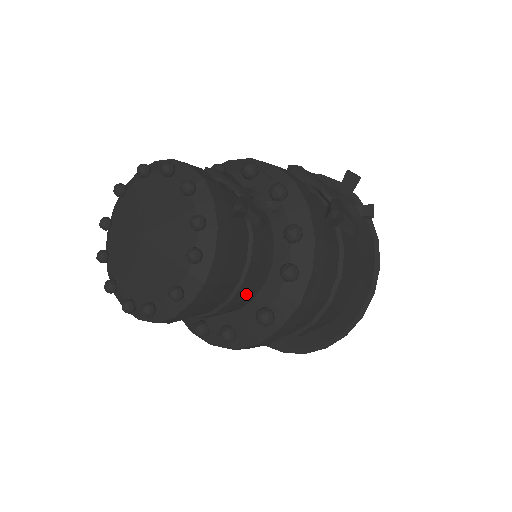
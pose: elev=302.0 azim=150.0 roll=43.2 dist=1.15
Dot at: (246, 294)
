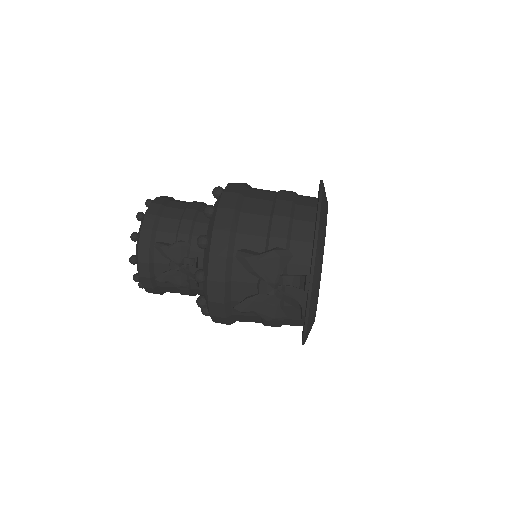
Dot at: occluded
